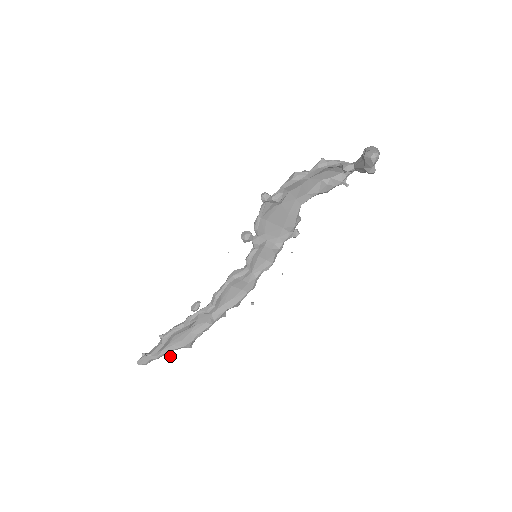
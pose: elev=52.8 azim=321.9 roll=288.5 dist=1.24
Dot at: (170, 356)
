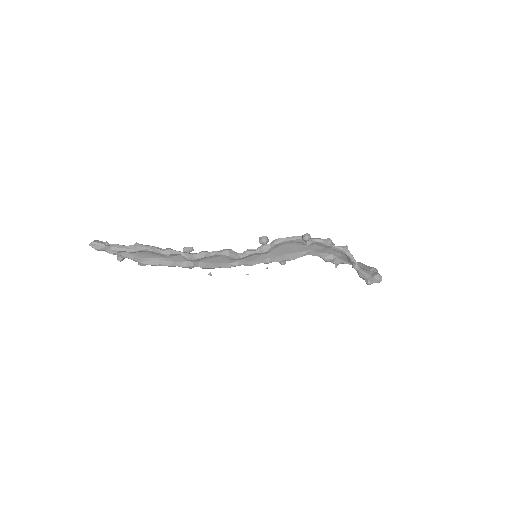
Dot at: (121, 260)
